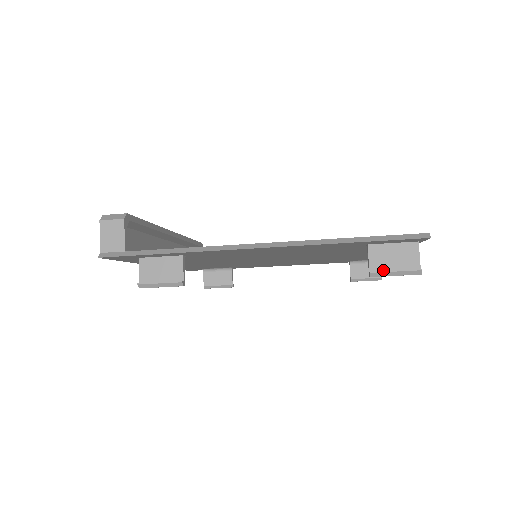
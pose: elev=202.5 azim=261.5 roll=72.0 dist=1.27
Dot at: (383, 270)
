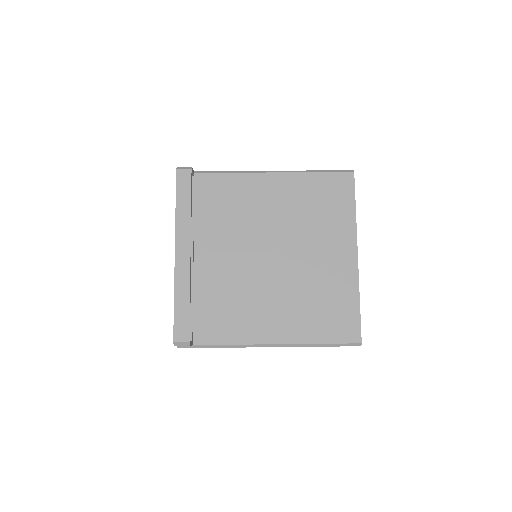
Dot at: occluded
